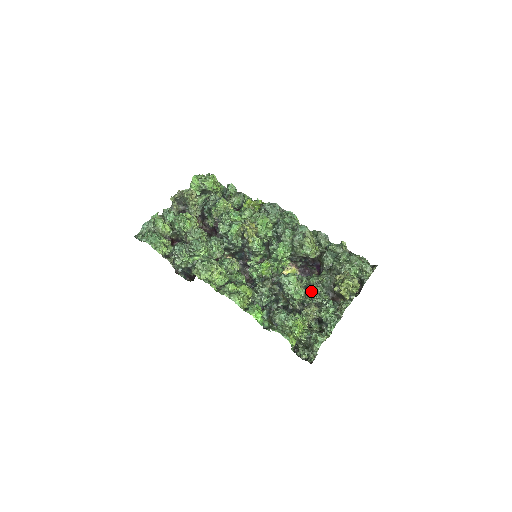
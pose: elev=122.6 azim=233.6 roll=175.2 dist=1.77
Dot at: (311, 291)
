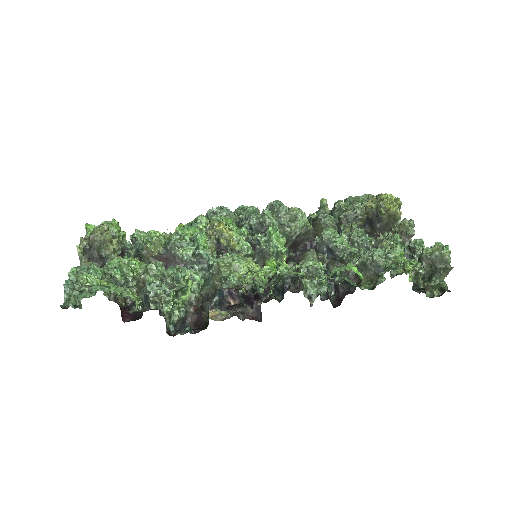
Dot at: (358, 237)
